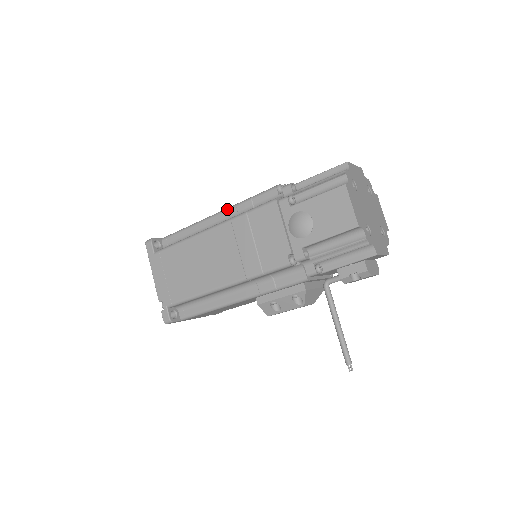
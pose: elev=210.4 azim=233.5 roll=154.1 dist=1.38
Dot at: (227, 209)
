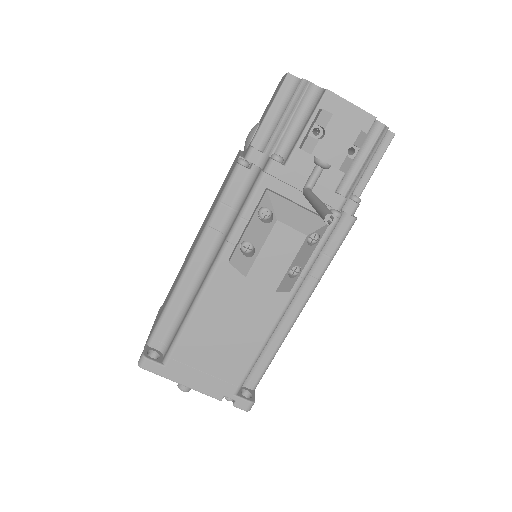
Dot at: occluded
